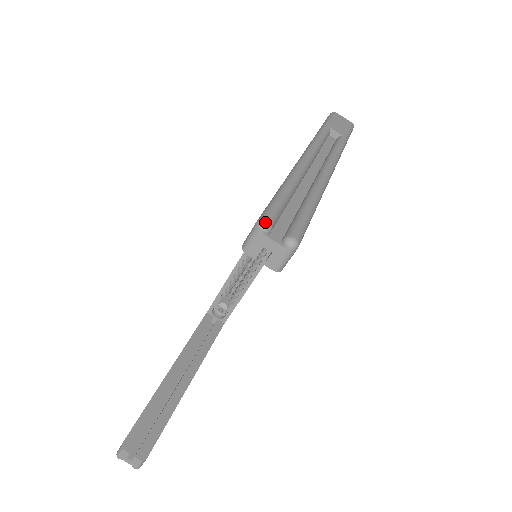
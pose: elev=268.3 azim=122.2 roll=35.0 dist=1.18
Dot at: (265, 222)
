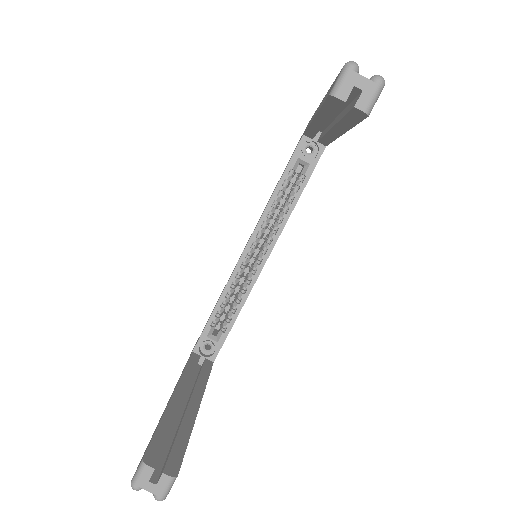
Dot at: occluded
